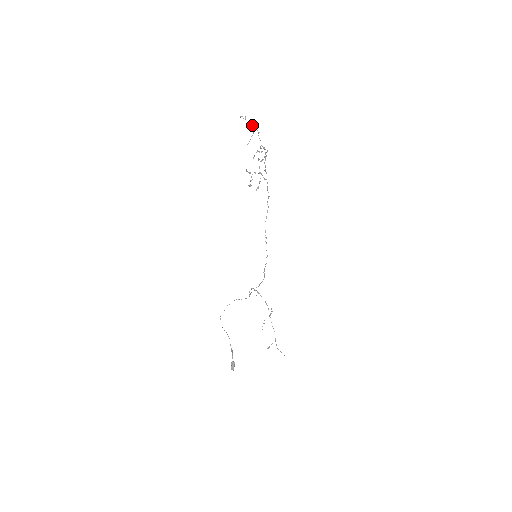
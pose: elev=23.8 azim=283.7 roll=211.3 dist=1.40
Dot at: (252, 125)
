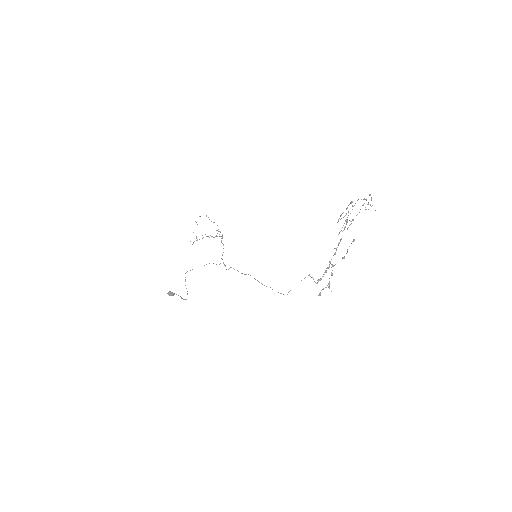
Dot at: occluded
